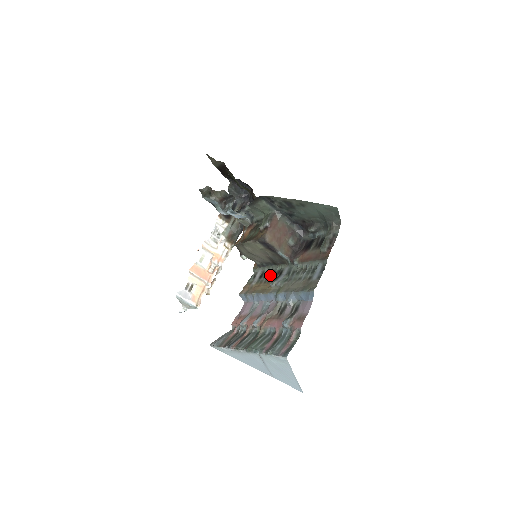
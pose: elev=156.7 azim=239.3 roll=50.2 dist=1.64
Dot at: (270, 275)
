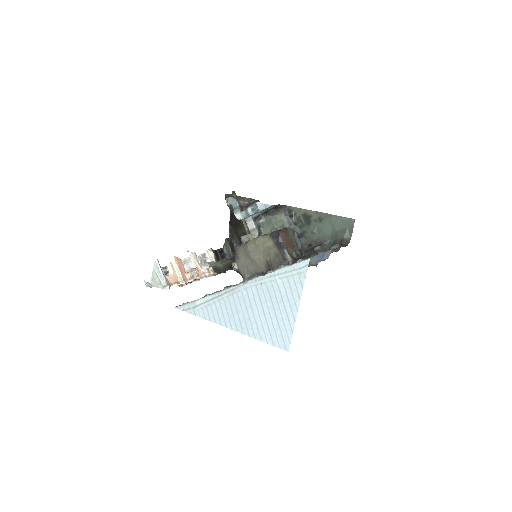
Dot at: occluded
